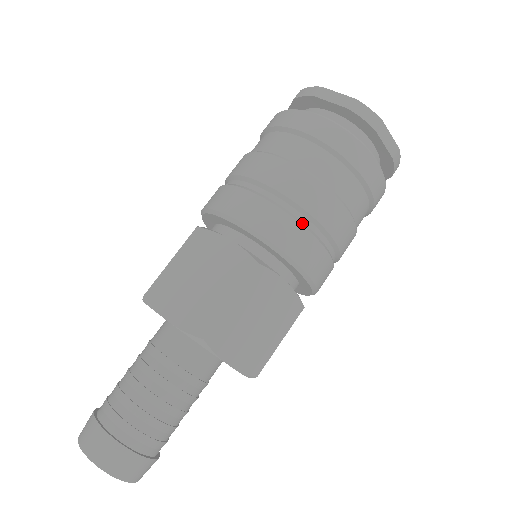
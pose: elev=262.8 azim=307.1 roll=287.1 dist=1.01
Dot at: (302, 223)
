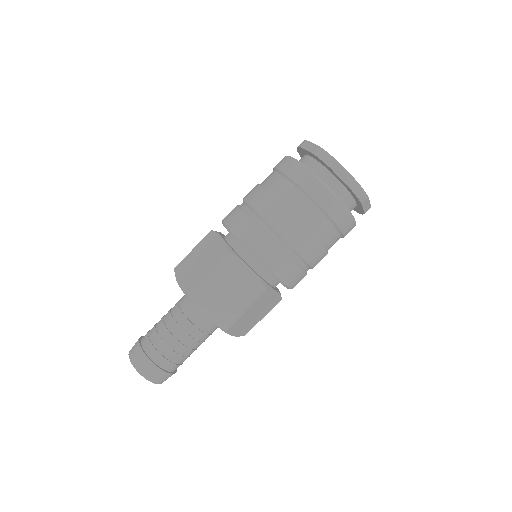
Dot at: (263, 229)
